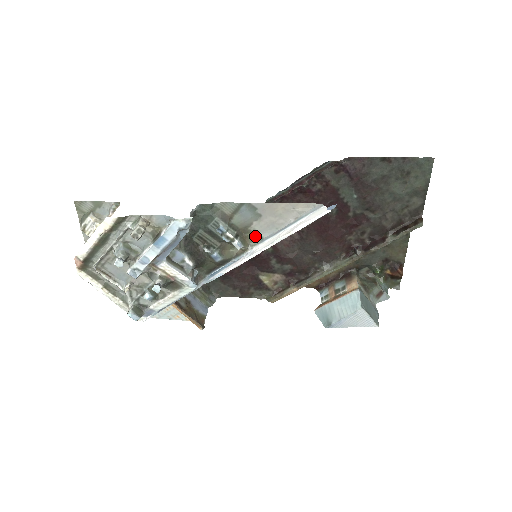
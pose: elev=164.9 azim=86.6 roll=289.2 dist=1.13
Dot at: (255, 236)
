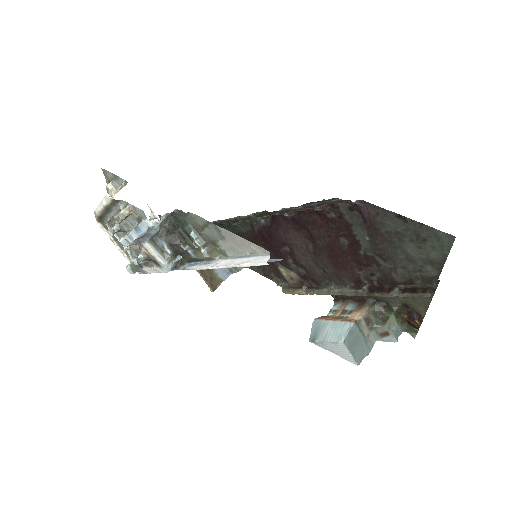
Dot at: (222, 251)
